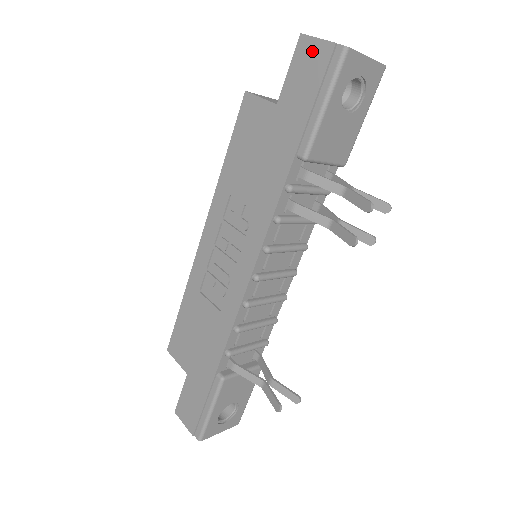
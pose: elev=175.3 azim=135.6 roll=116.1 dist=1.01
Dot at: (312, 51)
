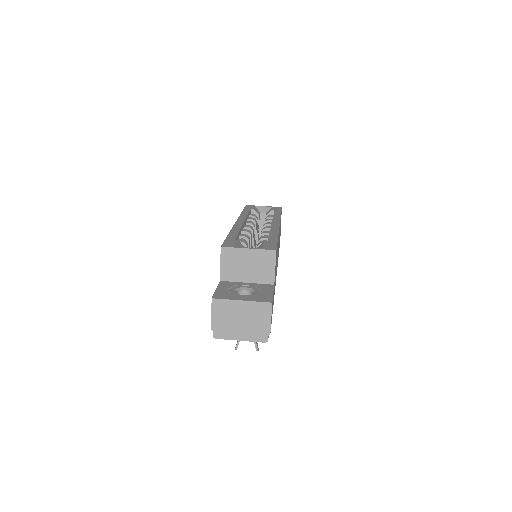
Dot at: occluded
